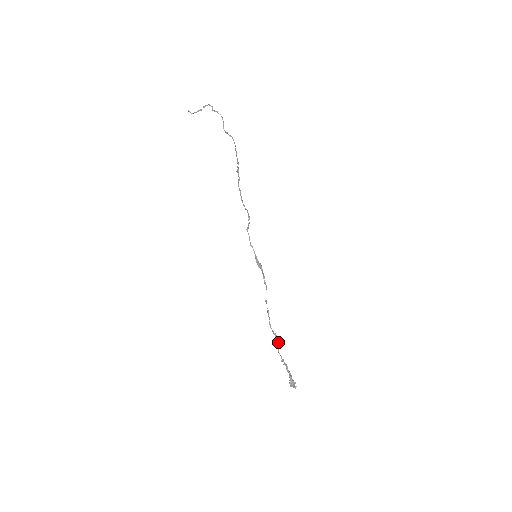
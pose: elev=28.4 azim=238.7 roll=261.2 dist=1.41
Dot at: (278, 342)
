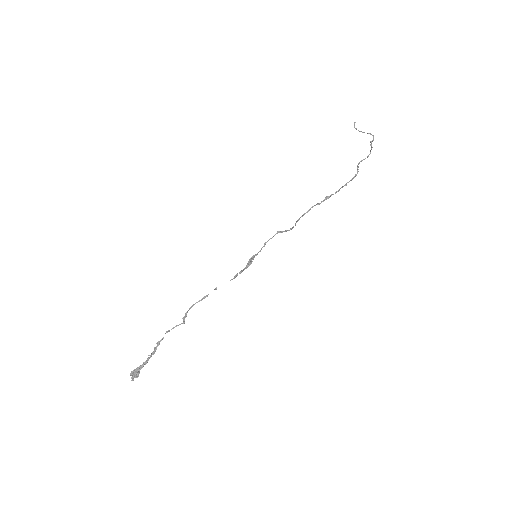
Dot at: occluded
